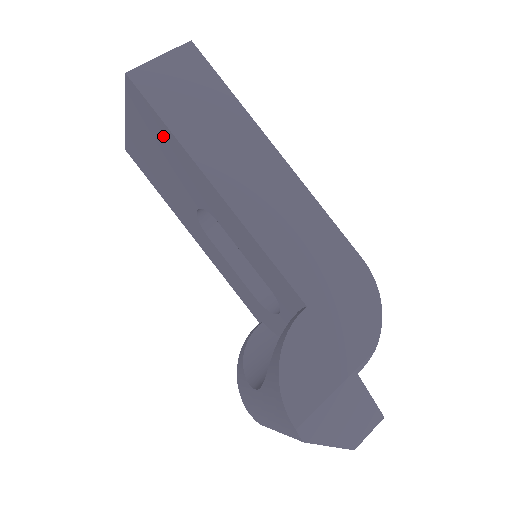
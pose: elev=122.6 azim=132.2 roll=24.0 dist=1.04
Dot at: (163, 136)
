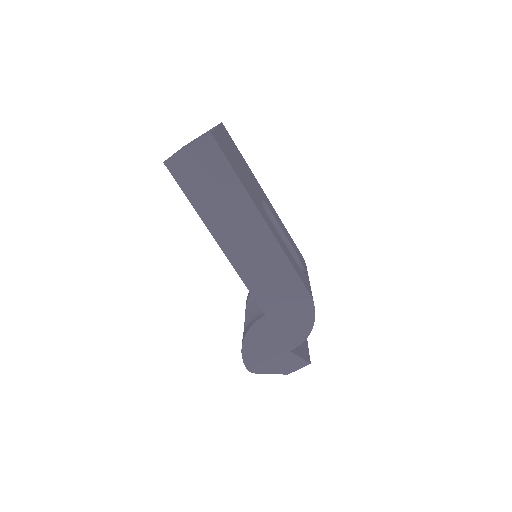
Dot at: occluded
